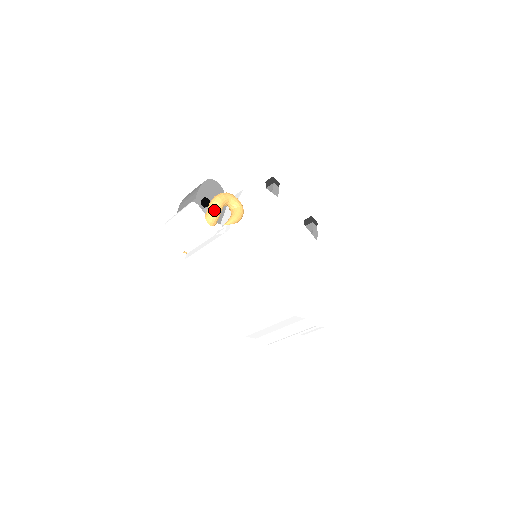
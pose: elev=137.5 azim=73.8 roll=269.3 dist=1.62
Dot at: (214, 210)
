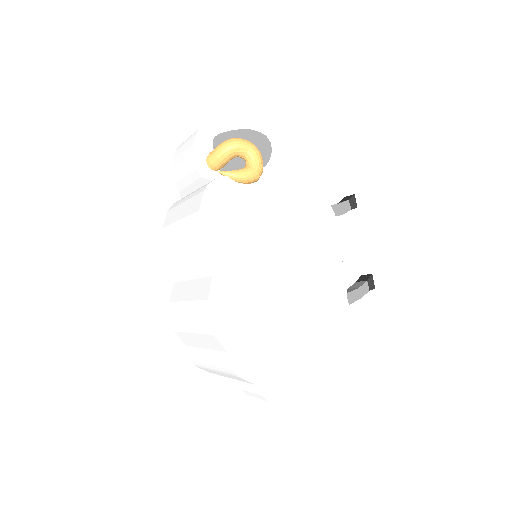
Dot at: (221, 149)
